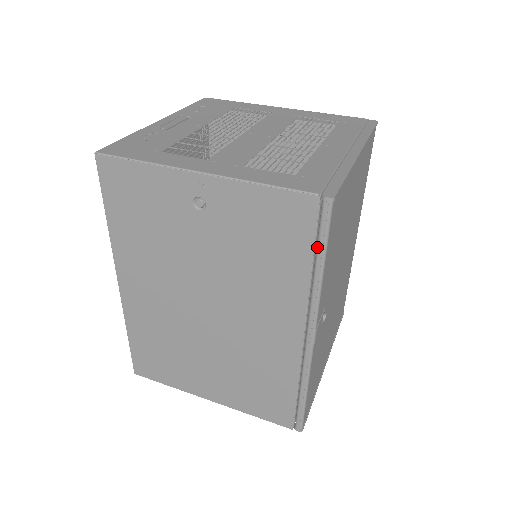
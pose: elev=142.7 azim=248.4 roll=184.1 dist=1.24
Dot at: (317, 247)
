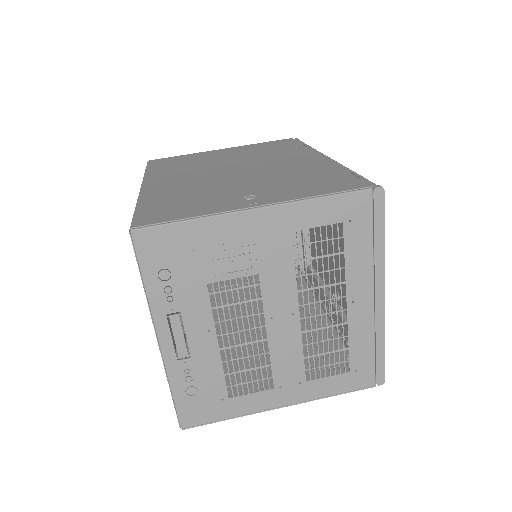
Dot at: occluded
